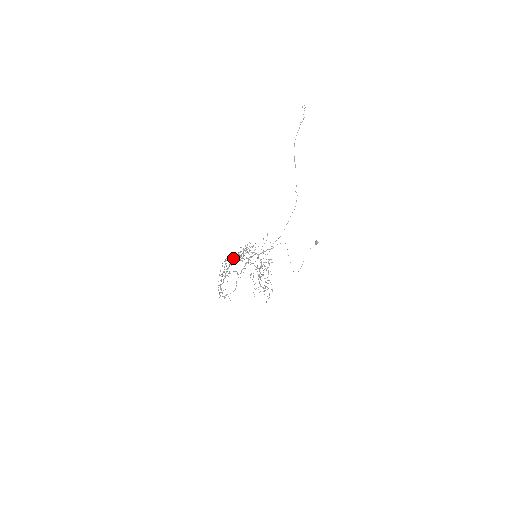
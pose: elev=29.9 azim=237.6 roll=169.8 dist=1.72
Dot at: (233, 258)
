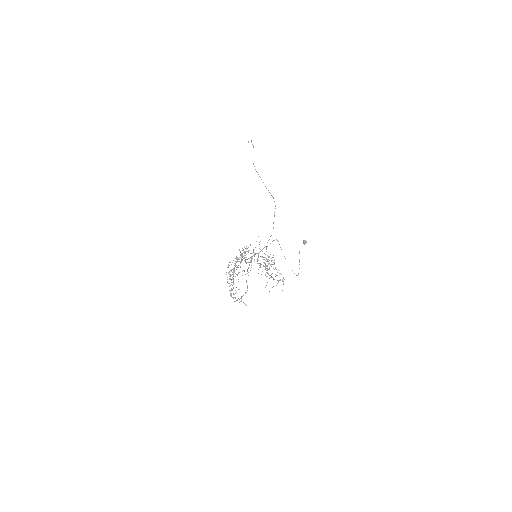
Dot at: occluded
